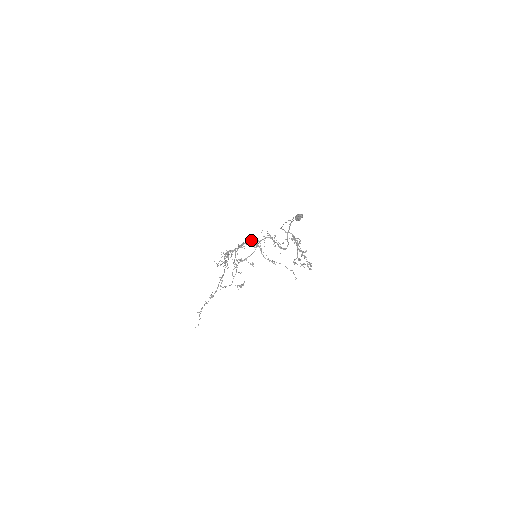
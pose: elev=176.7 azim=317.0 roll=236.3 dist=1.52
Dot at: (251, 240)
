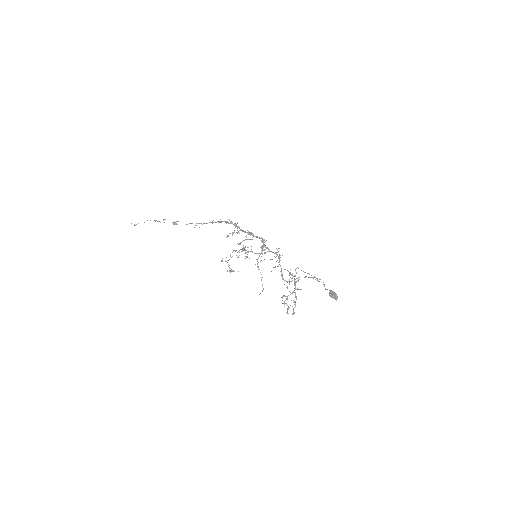
Dot at: (264, 242)
